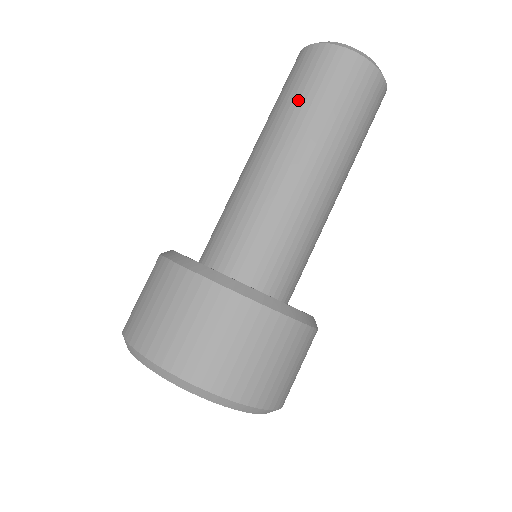
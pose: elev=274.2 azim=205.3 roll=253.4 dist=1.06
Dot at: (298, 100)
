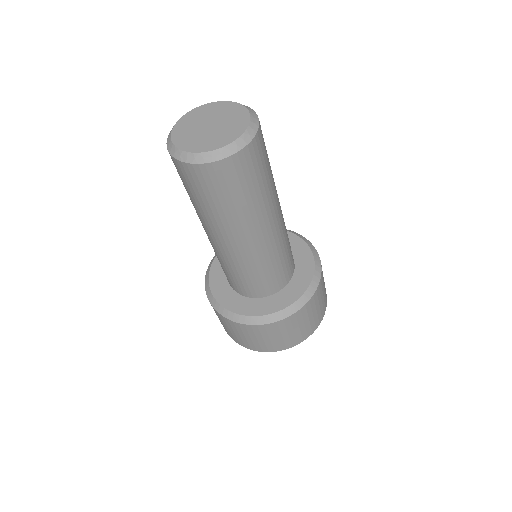
Dot at: occluded
